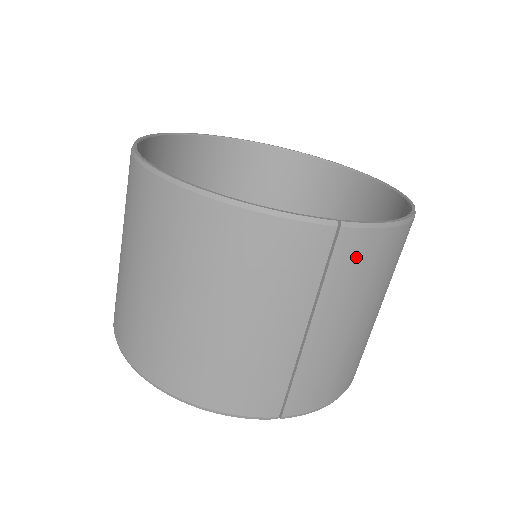
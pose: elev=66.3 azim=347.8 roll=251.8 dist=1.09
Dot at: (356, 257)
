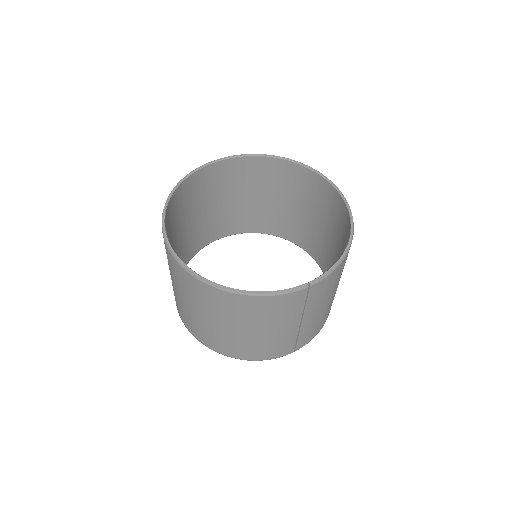
Dot at: (321, 289)
